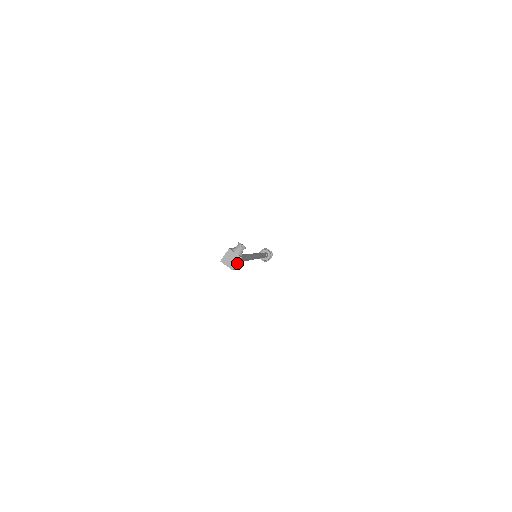
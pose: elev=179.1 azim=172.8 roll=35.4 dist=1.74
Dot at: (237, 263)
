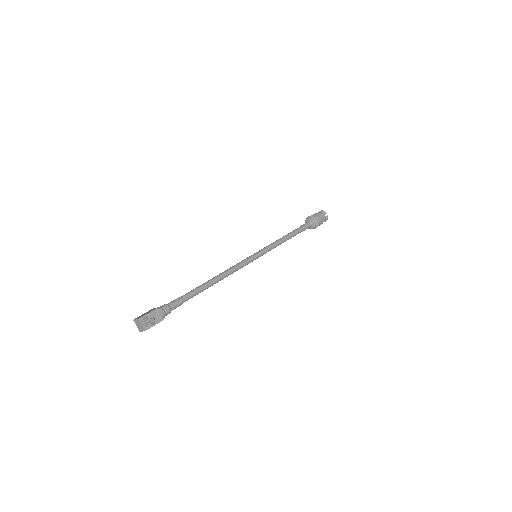
Dot at: (142, 331)
